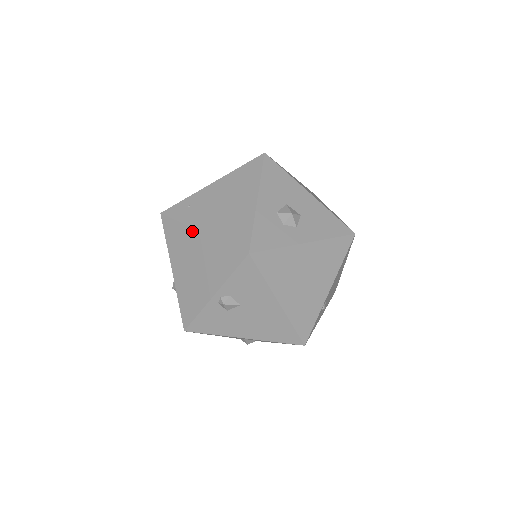
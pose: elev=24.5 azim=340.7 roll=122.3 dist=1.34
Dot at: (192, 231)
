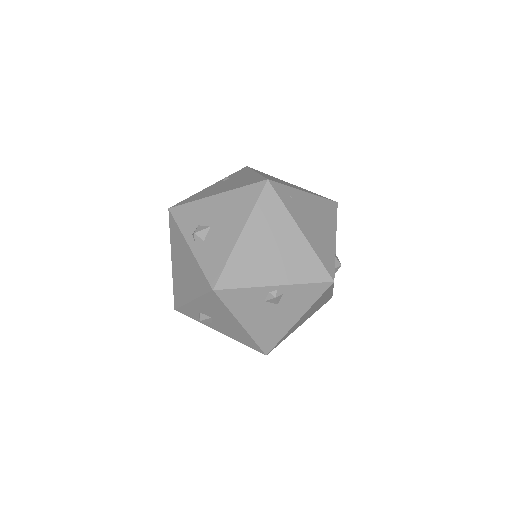
Dot at: (292, 223)
